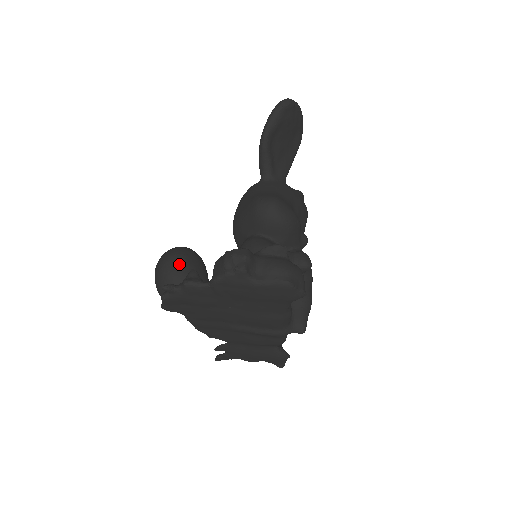
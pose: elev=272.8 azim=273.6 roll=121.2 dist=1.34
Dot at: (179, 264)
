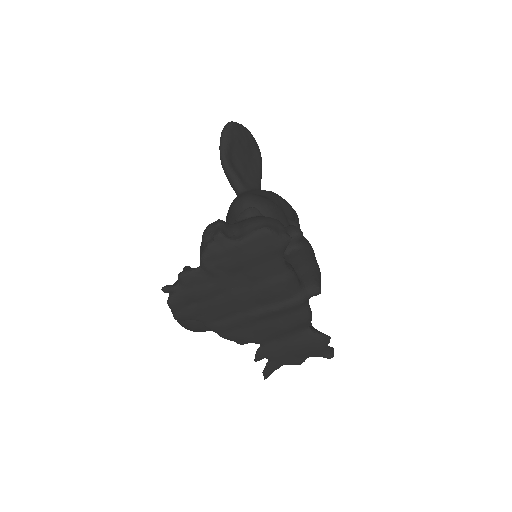
Dot at: occluded
